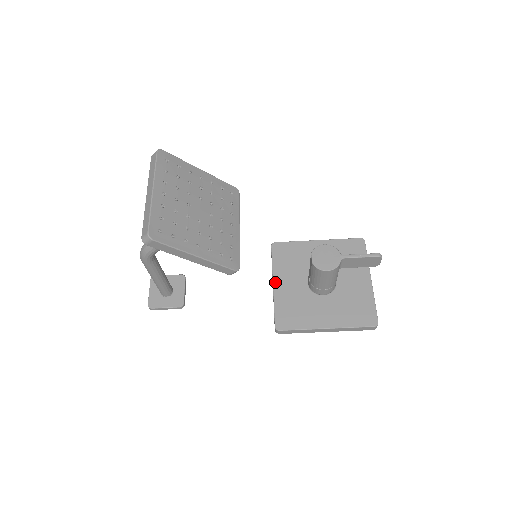
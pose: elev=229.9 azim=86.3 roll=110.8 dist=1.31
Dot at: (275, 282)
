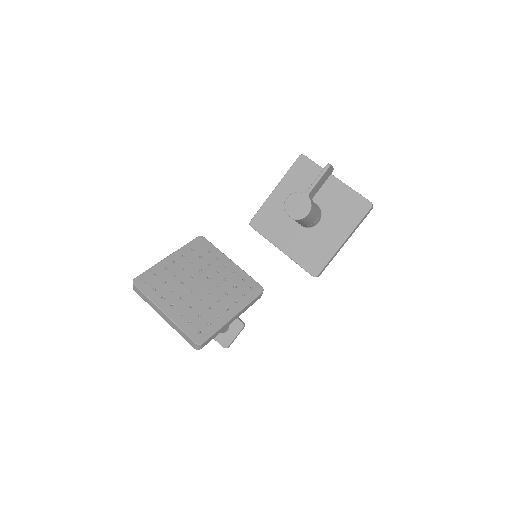
Dot at: (280, 248)
